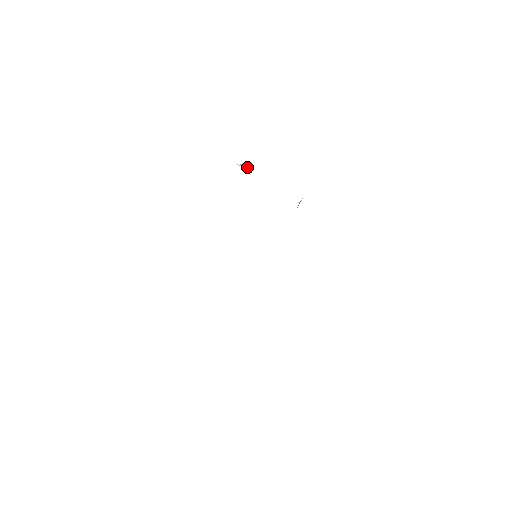
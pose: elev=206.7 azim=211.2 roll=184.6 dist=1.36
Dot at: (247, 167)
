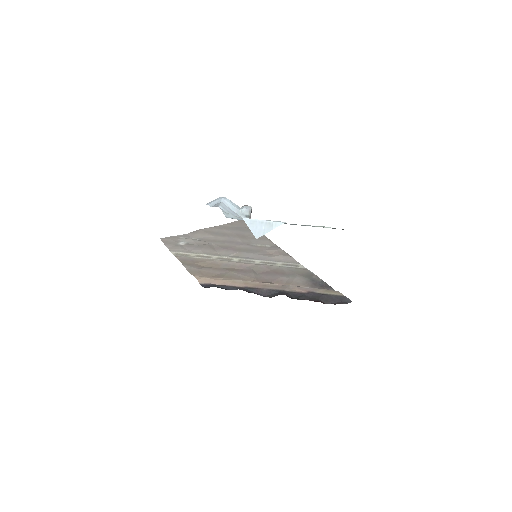
Dot at: (247, 215)
